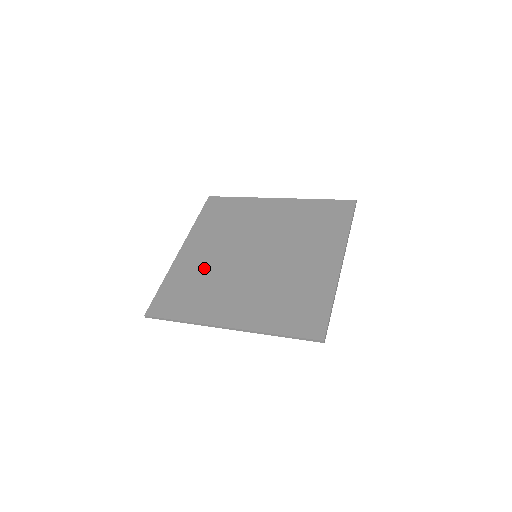
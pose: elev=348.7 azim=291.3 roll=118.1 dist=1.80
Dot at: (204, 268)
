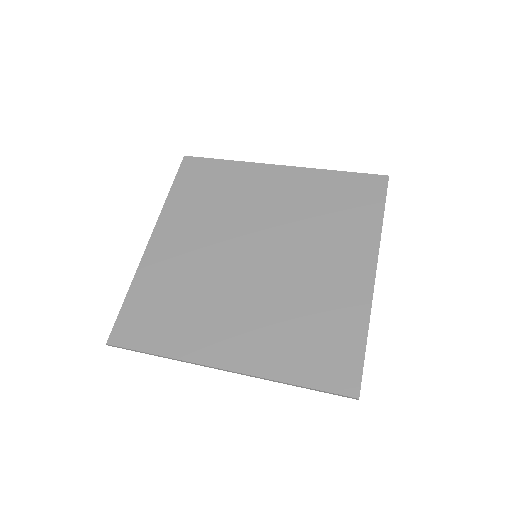
Dot at: (185, 272)
